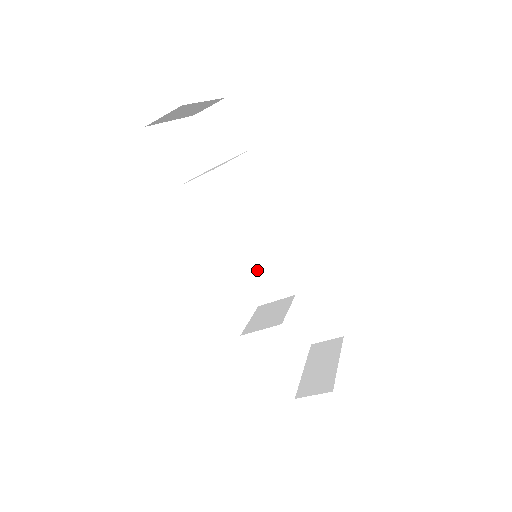
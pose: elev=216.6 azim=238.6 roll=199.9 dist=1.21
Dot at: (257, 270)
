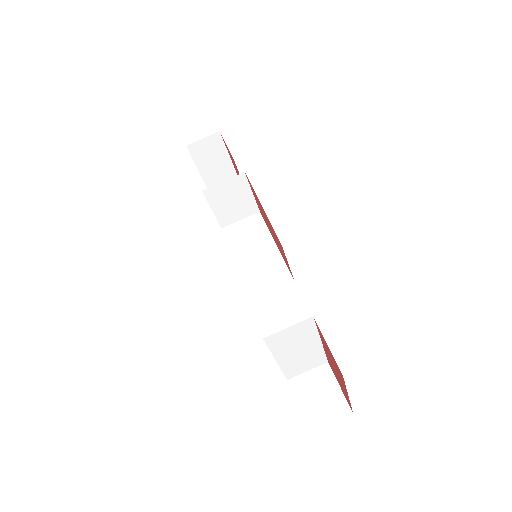
Dot at: (255, 265)
